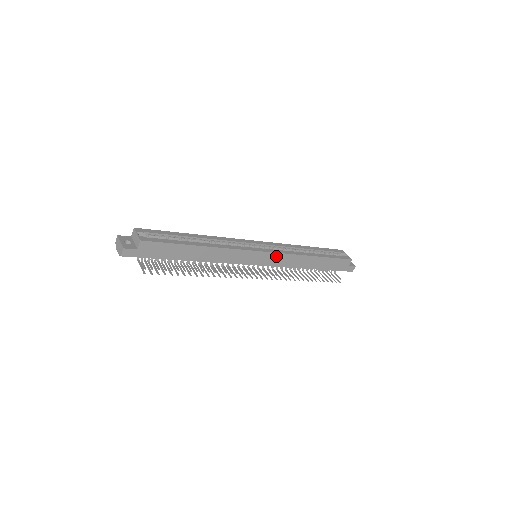
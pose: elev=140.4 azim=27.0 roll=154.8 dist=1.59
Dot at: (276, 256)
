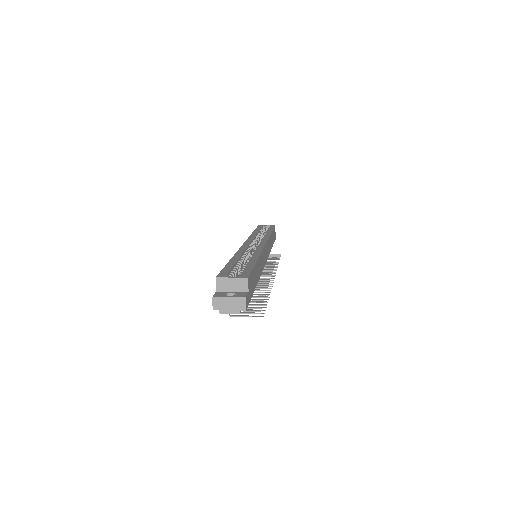
Dot at: (267, 245)
